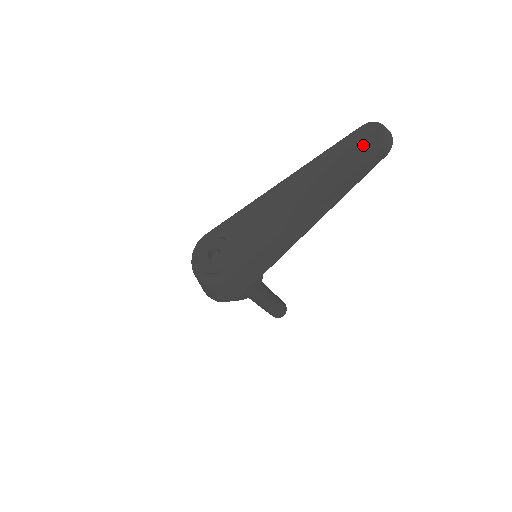
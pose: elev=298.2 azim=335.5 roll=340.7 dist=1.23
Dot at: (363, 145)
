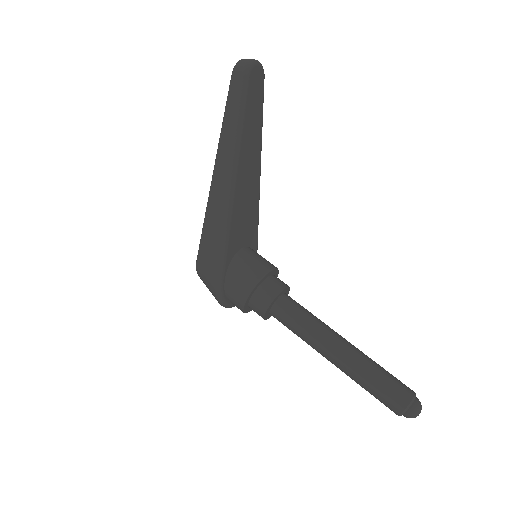
Dot at: occluded
